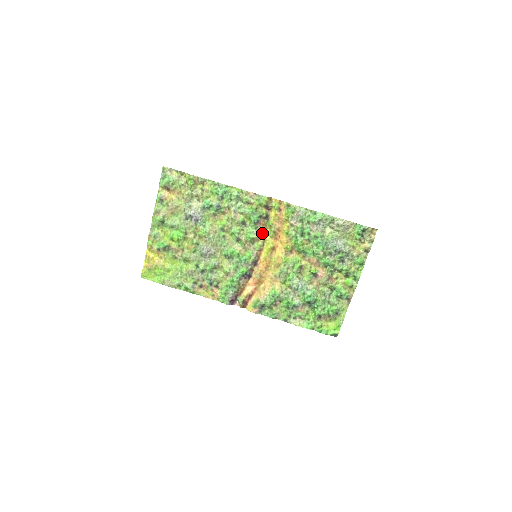
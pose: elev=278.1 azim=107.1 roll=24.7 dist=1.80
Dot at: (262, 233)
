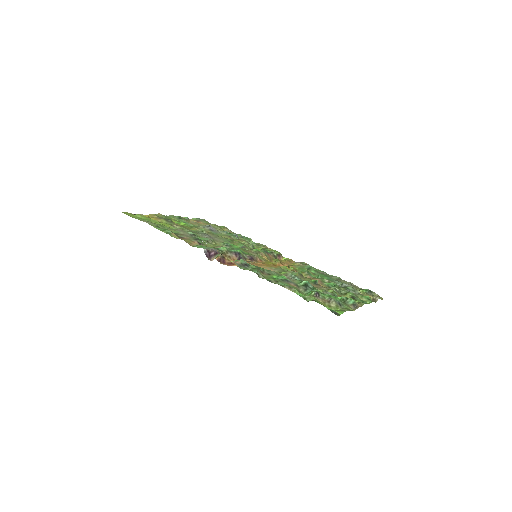
Dot at: (267, 258)
